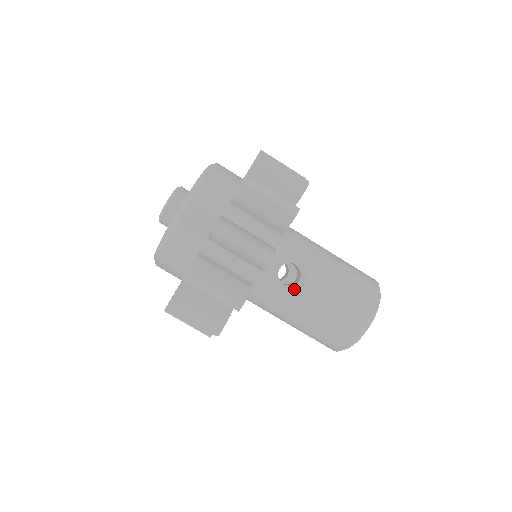
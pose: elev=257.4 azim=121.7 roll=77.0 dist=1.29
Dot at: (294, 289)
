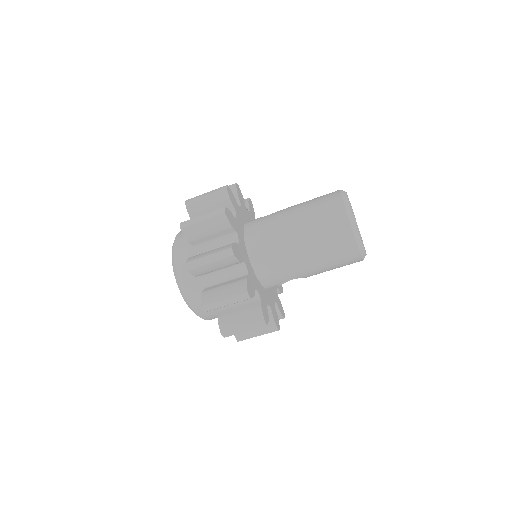
Dot at: occluded
